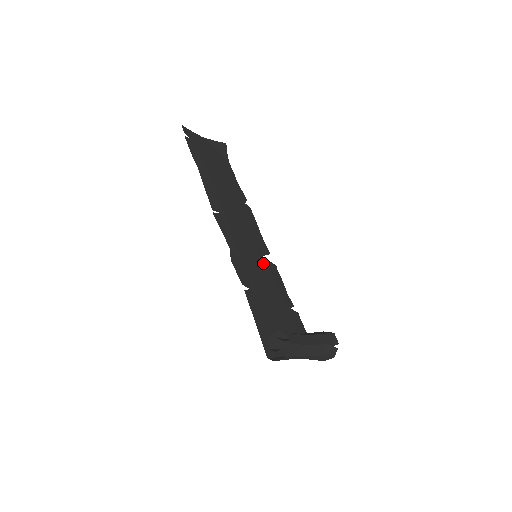
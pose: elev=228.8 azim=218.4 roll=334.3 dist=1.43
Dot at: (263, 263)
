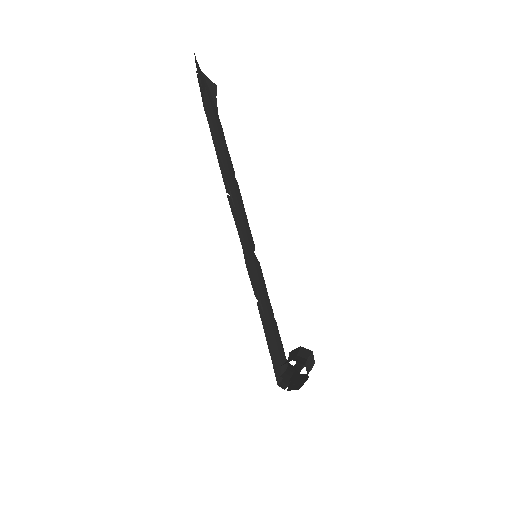
Dot at: (257, 263)
